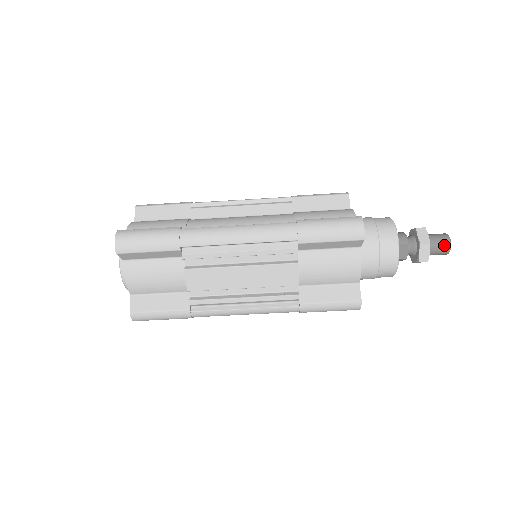
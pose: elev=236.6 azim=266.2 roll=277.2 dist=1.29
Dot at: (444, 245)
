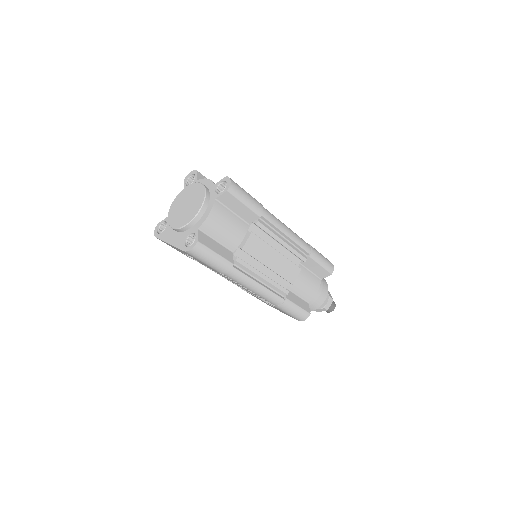
Dot at: (334, 305)
